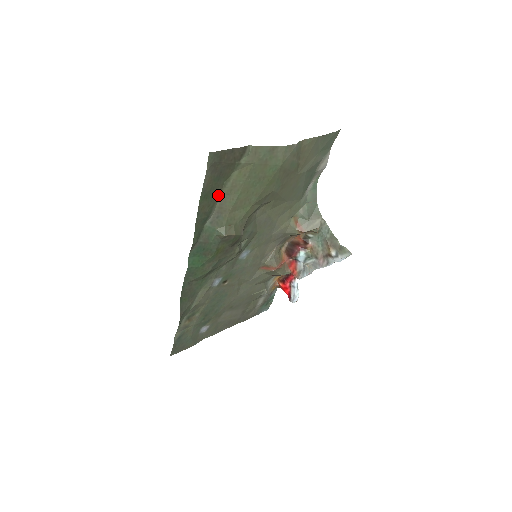
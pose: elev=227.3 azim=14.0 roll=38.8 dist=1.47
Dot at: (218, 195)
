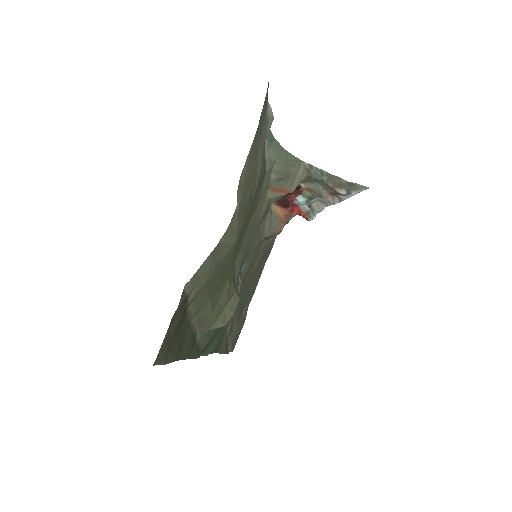
Dot at: (188, 325)
